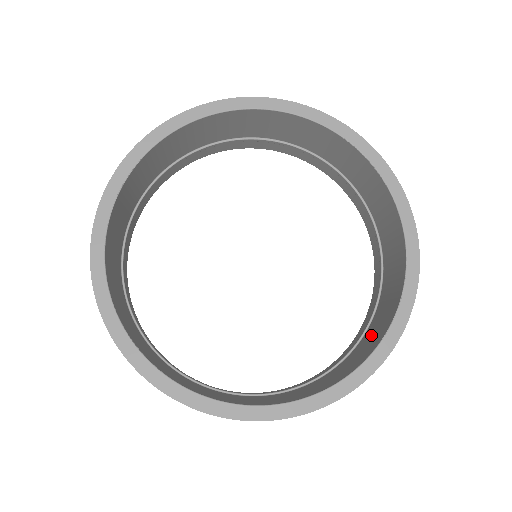
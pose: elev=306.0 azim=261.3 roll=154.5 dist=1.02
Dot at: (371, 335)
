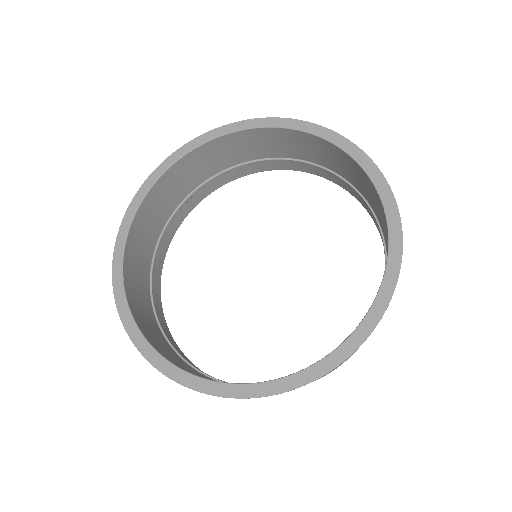
Dot at: occluded
